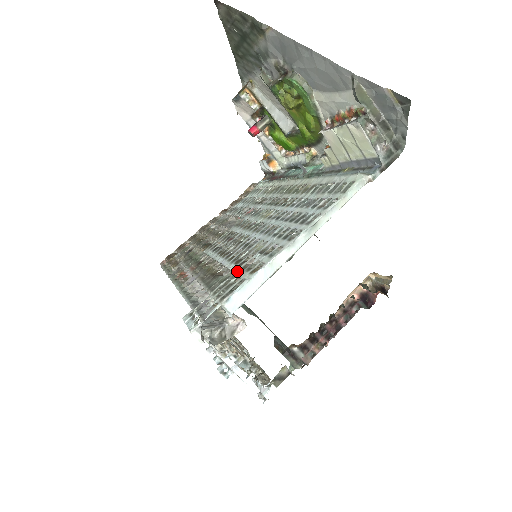
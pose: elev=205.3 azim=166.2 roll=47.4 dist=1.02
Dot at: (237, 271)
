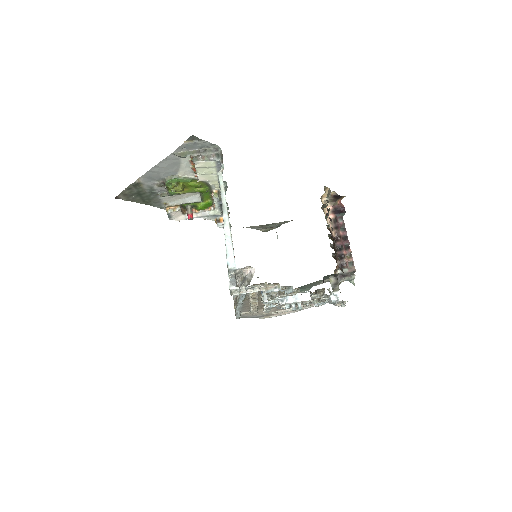
Dot at: occluded
